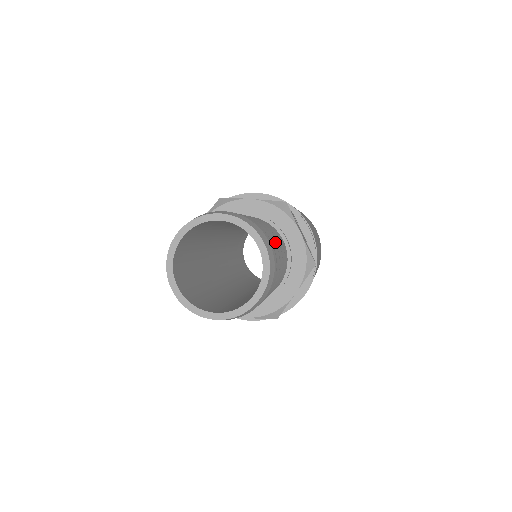
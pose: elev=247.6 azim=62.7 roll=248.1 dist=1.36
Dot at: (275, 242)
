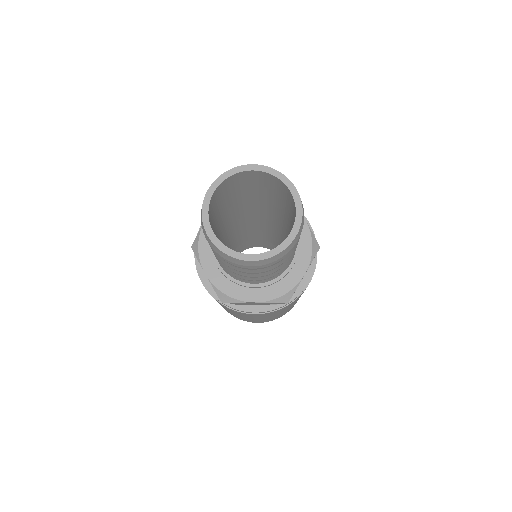
Dot at: occluded
